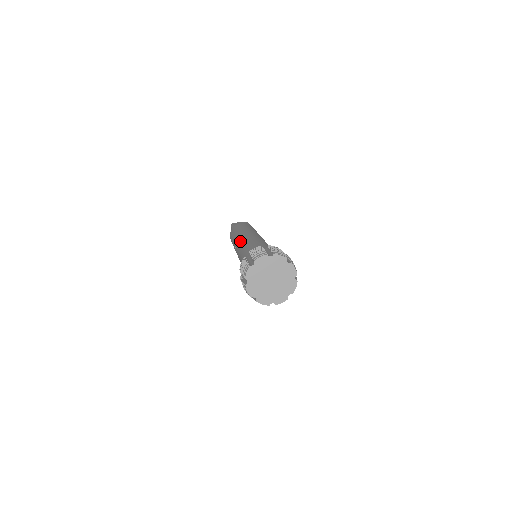
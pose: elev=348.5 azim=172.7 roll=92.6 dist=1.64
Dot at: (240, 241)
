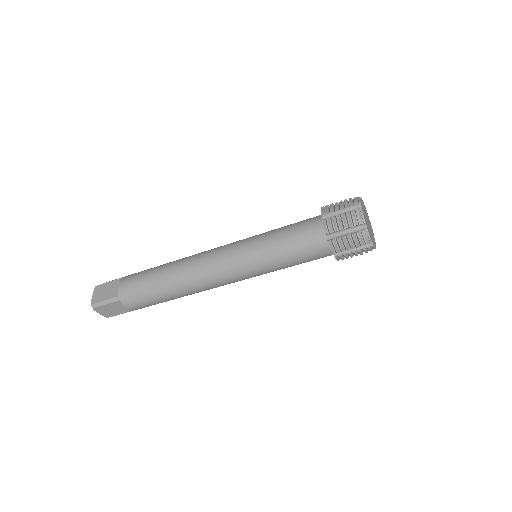
Dot at: occluded
